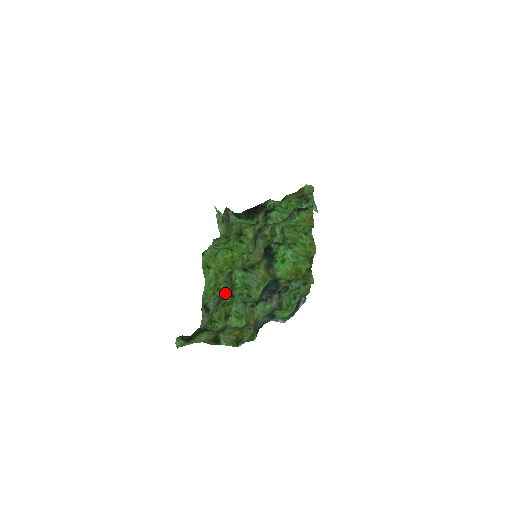
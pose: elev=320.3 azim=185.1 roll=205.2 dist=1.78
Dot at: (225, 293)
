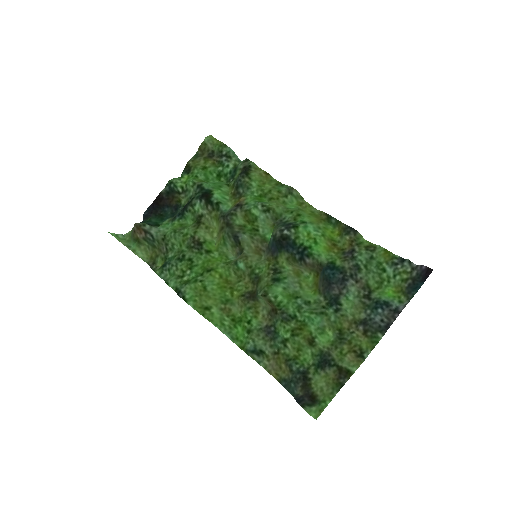
Dot at: (261, 320)
